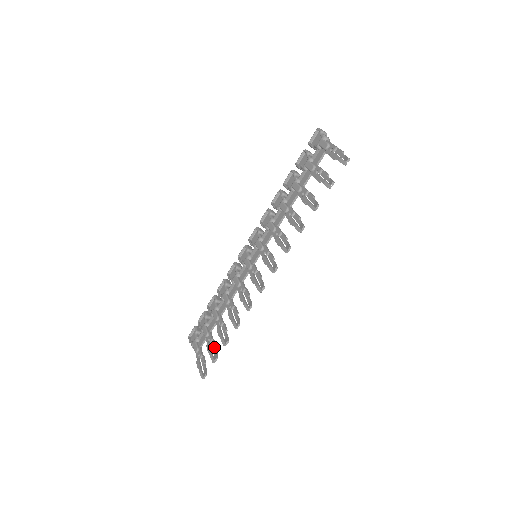
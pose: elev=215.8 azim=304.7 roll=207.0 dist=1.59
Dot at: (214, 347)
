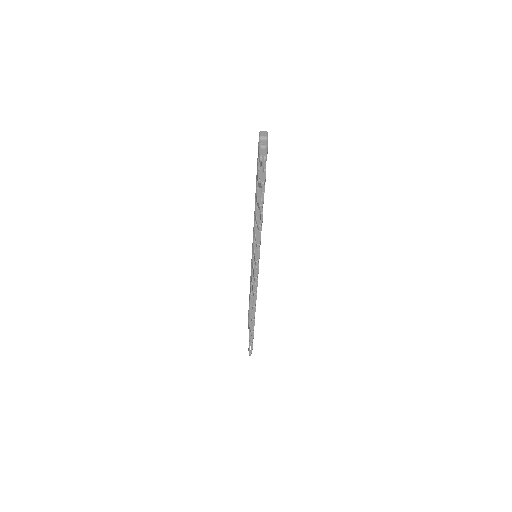
Dot at: occluded
